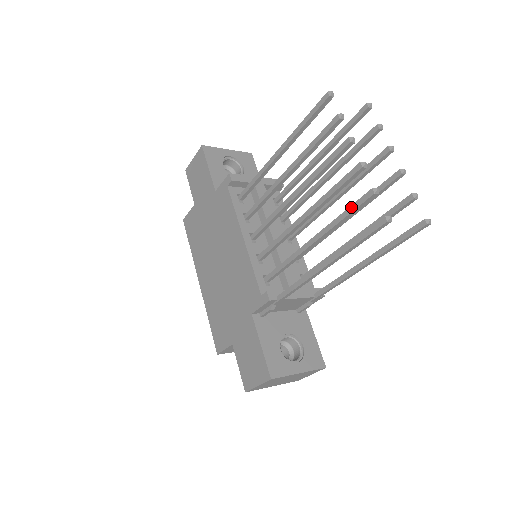
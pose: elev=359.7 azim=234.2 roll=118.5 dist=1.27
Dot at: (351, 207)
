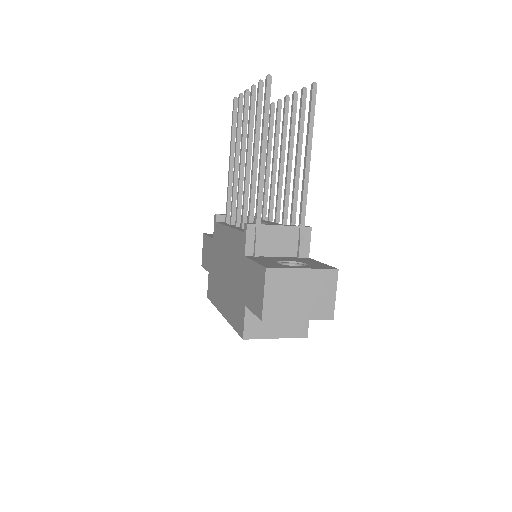
Dot at: (256, 106)
